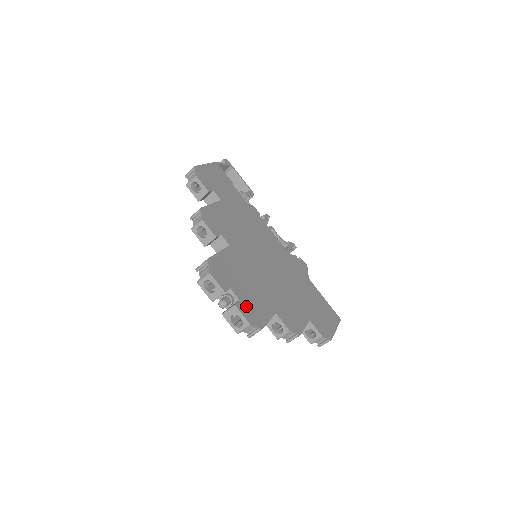
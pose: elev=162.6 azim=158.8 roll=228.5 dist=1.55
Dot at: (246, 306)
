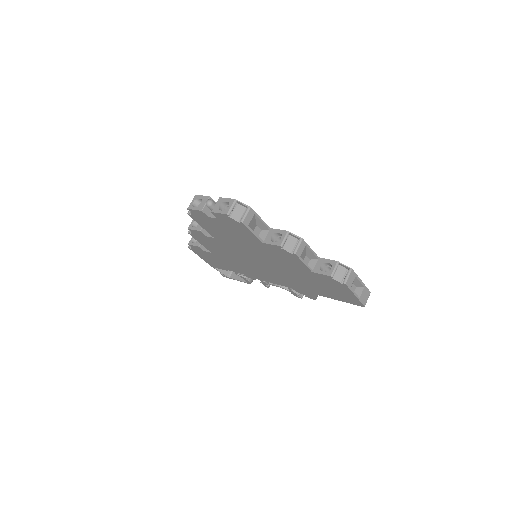
Dot at: occluded
